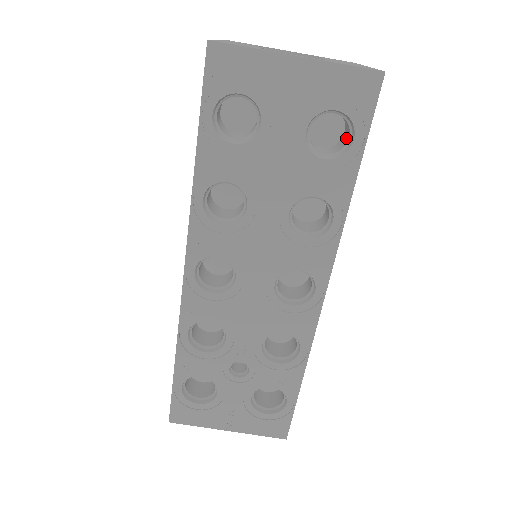
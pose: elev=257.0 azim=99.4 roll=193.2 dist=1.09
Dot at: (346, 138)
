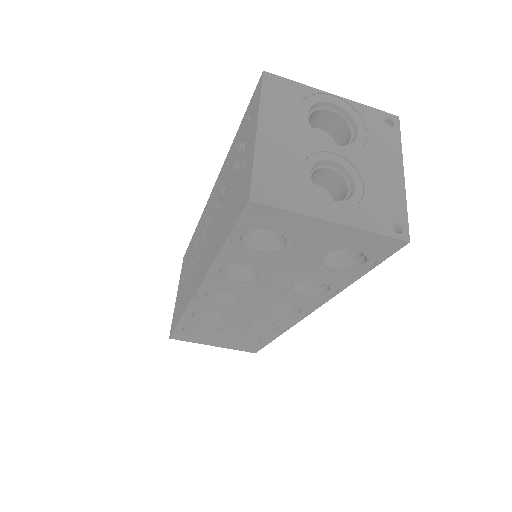
Dot at: occluded
